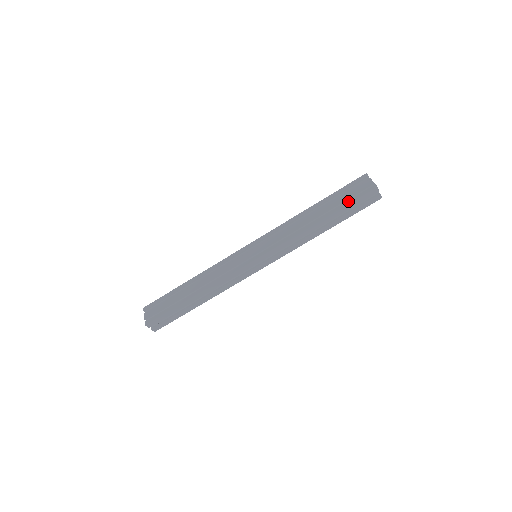
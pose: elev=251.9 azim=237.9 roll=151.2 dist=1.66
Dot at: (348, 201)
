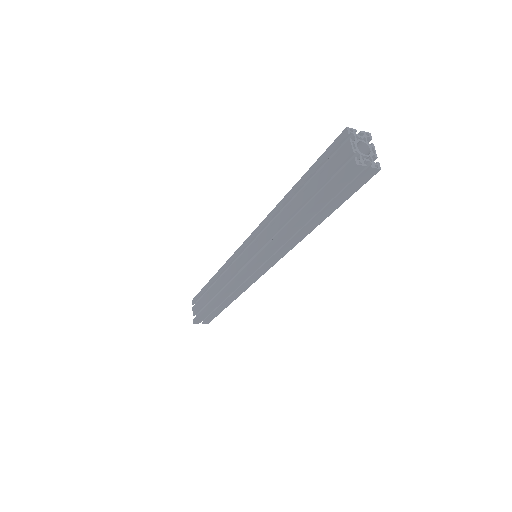
Dot at: (323, 190)
